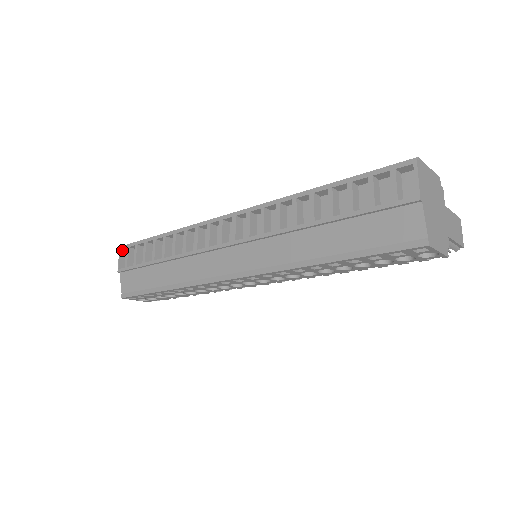
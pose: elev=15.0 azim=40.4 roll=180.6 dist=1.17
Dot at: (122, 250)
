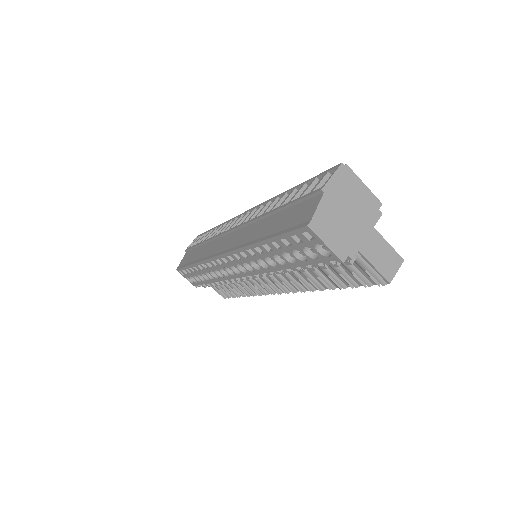
Dot at: occluded
